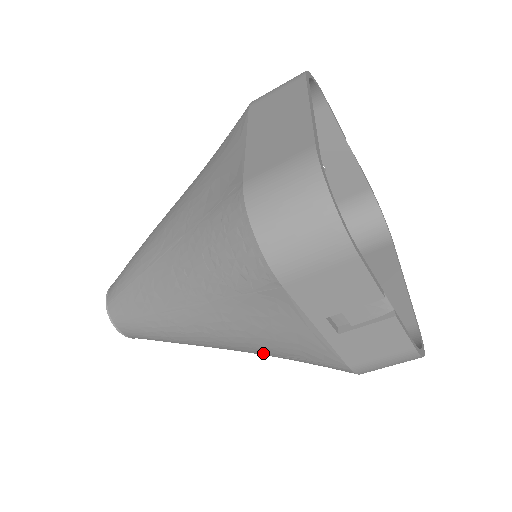
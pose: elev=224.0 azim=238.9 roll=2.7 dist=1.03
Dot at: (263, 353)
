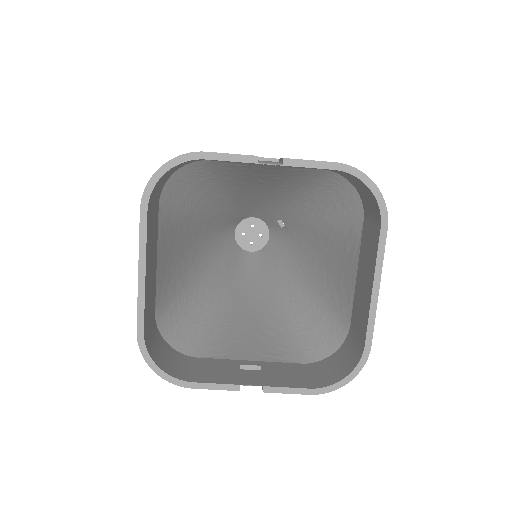
Dot at: occluded
